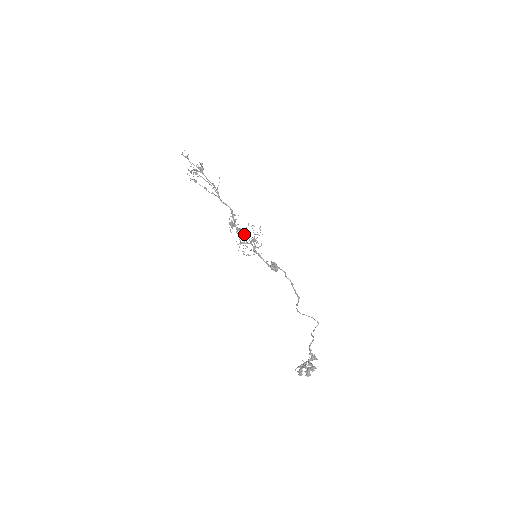
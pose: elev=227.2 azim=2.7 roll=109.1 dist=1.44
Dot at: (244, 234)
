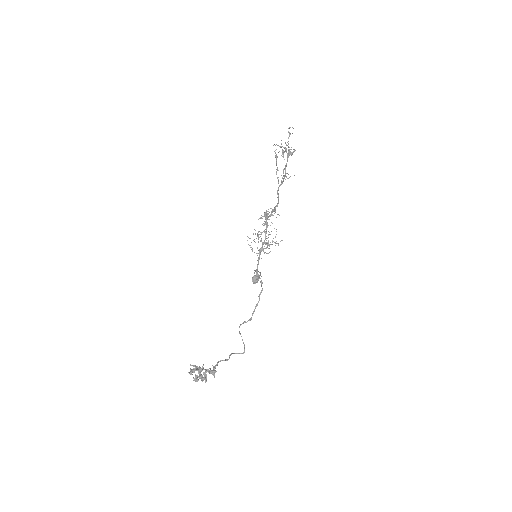
Dot at: (266, 231)
